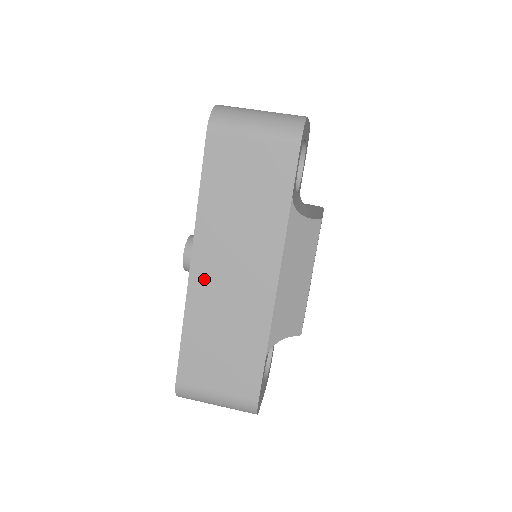
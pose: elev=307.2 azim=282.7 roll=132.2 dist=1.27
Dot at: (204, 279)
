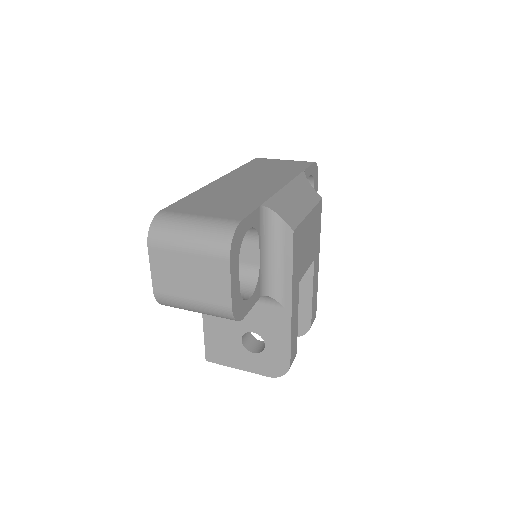
Dot at: (225, 183)
